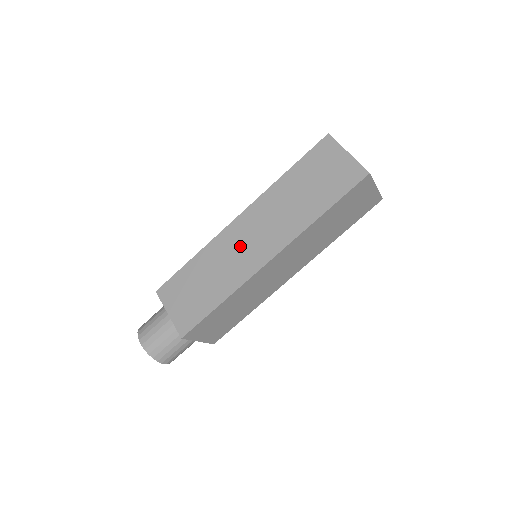
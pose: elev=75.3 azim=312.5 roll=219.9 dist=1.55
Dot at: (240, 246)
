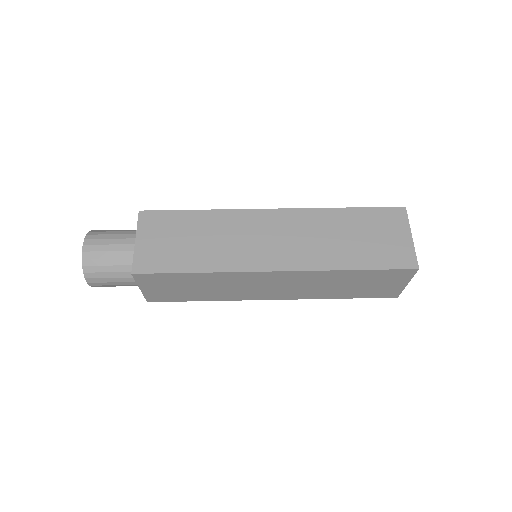
Dot at: occluded
